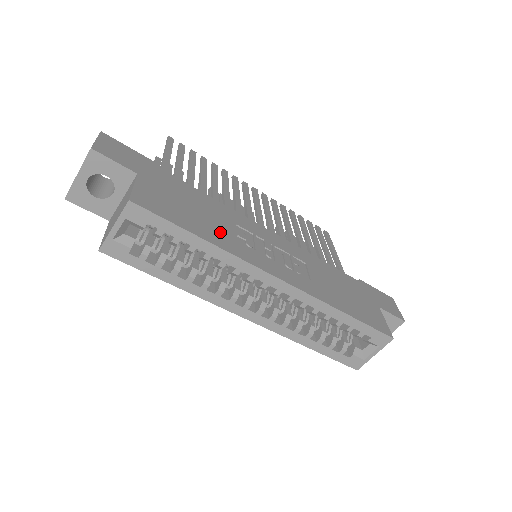
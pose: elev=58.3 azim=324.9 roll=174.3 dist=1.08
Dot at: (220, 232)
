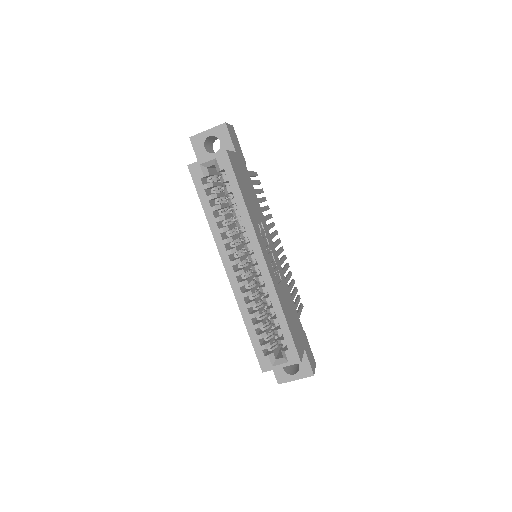
Dot at: (253, 211)
